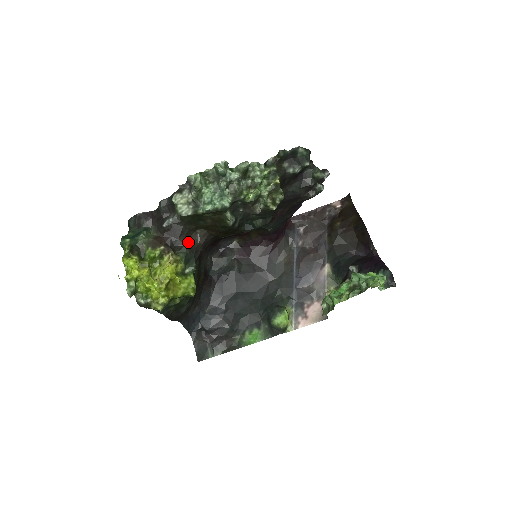
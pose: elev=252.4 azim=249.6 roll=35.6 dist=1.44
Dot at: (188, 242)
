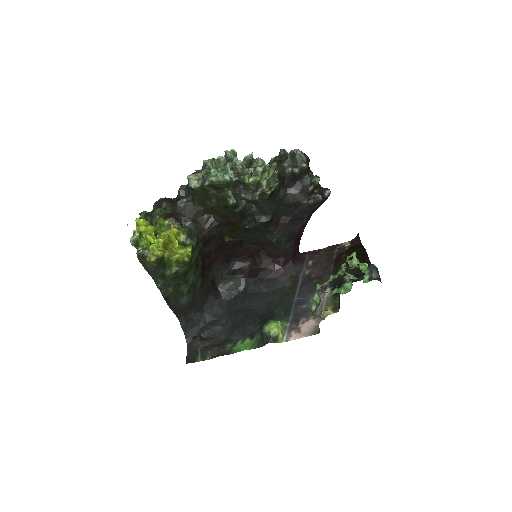
Dot at: (195, 222)
